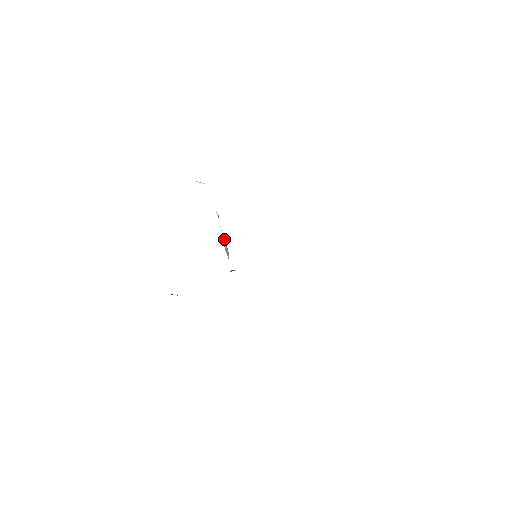
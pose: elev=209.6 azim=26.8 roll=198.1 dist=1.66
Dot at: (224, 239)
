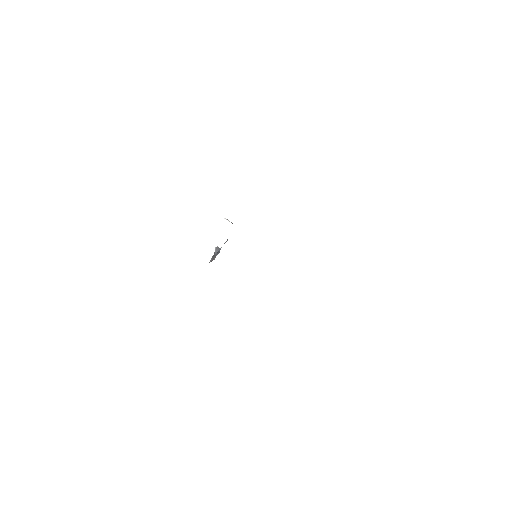
Dot at: (220, 248)
